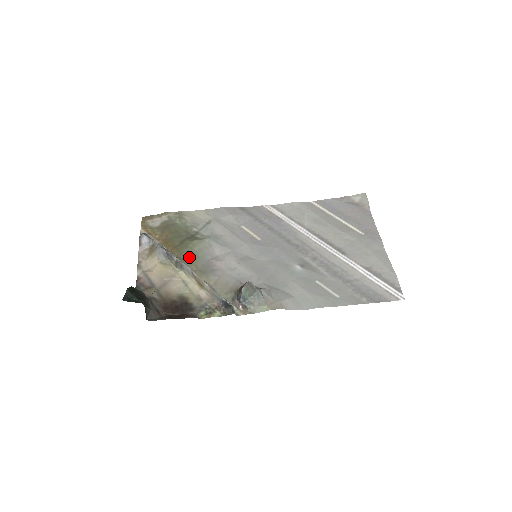
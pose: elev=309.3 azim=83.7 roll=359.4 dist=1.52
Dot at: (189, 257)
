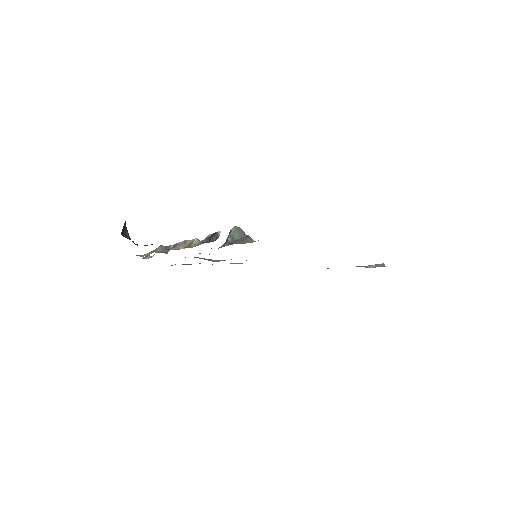
Dot at: occluded
